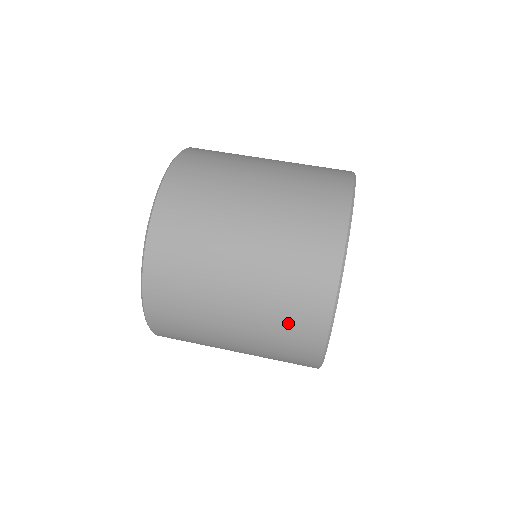
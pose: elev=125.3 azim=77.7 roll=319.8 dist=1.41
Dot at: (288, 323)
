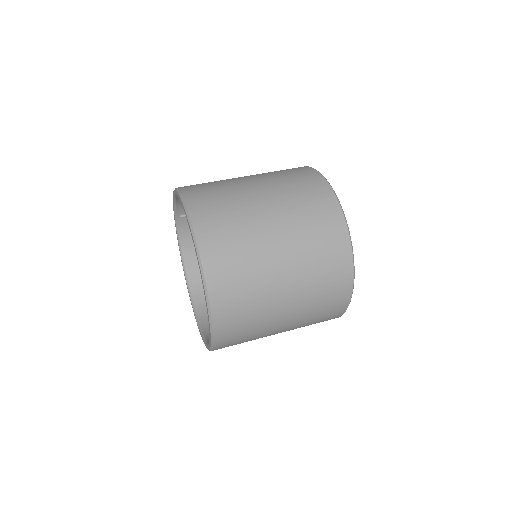
Dot at: (316, 322)
